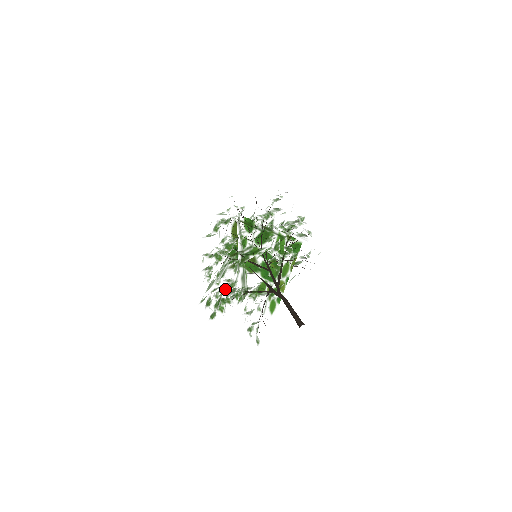
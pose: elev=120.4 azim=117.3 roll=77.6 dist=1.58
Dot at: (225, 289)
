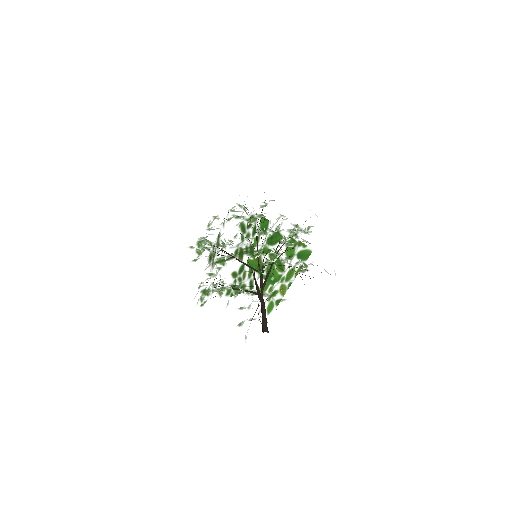
Dot at: occluded
